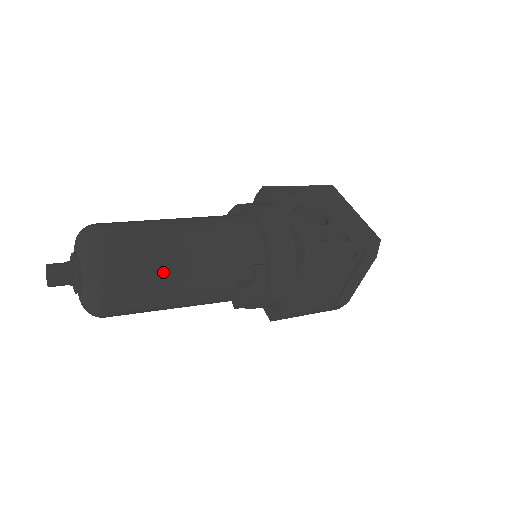
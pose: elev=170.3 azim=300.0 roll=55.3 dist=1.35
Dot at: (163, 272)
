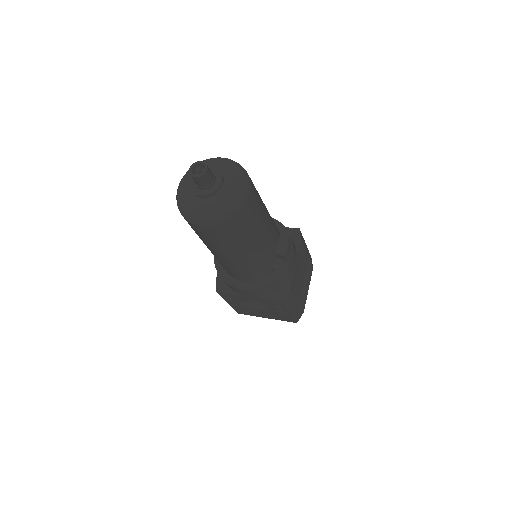
Dot at: occluded
